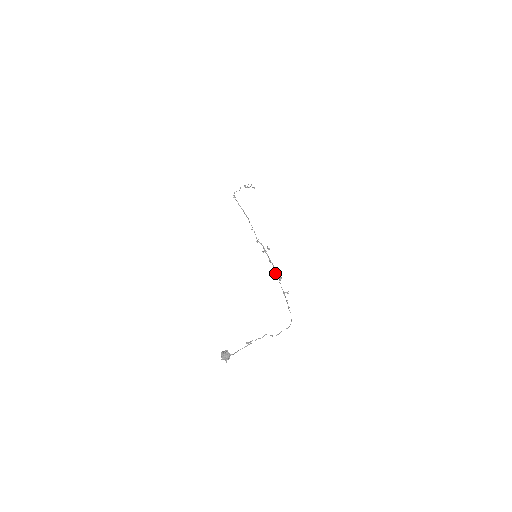
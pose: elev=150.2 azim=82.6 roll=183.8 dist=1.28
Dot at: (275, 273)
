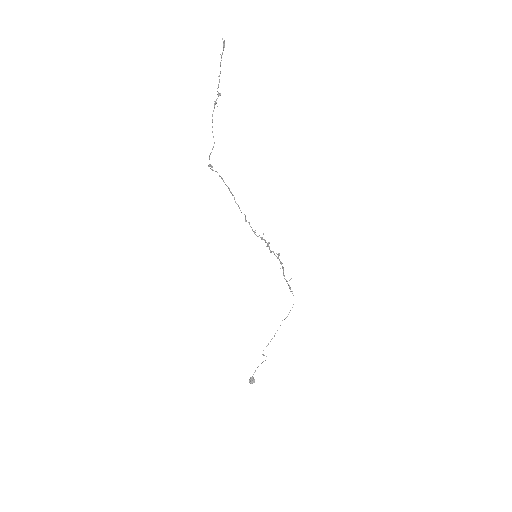
Dot at: occluded
